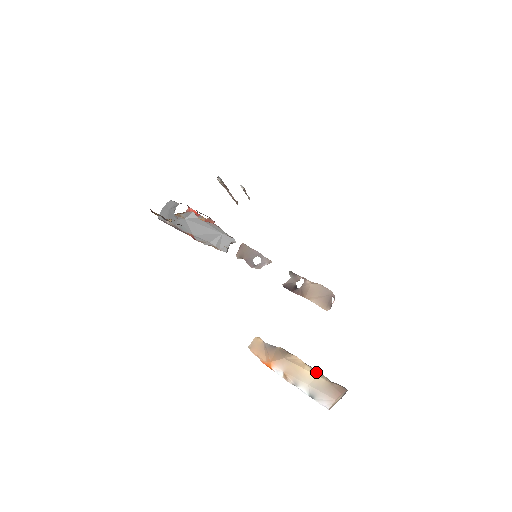
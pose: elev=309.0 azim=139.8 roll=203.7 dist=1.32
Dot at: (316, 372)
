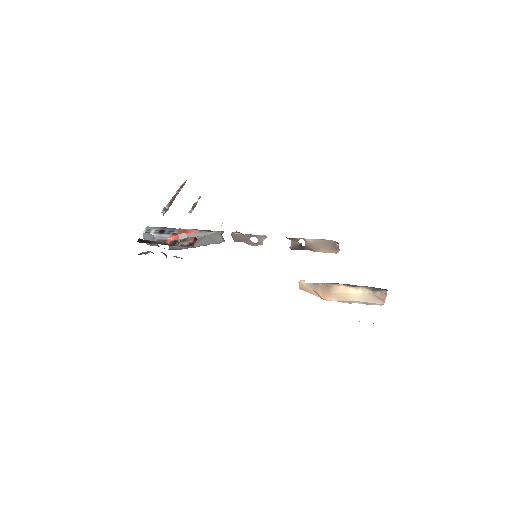
Dot at: (358, 290)
